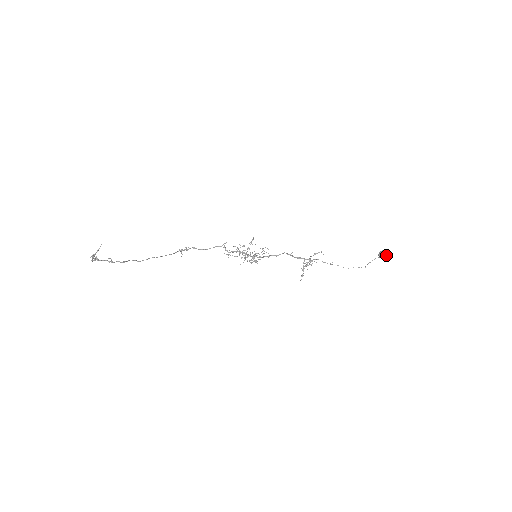
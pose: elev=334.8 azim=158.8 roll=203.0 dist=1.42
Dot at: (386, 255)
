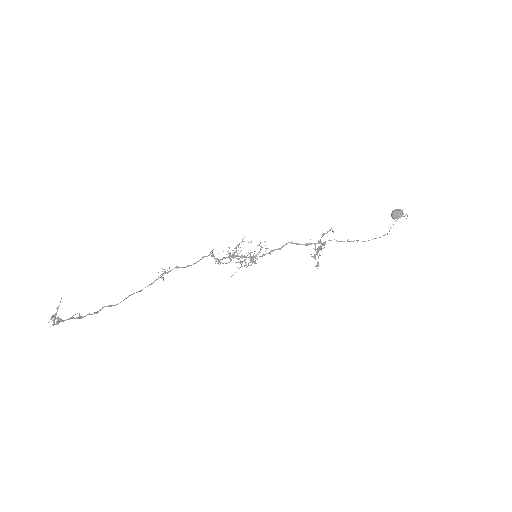
Dot at: (401, 214)
